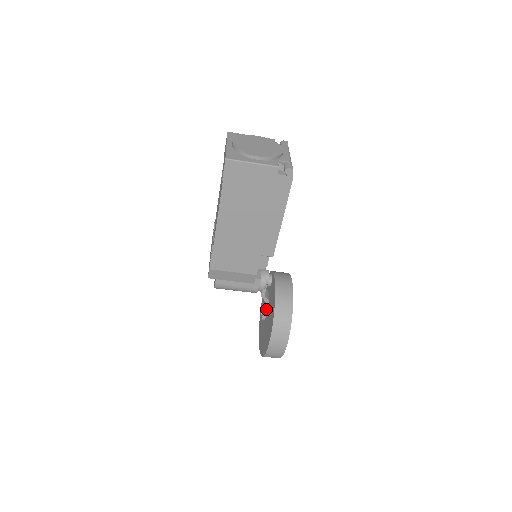
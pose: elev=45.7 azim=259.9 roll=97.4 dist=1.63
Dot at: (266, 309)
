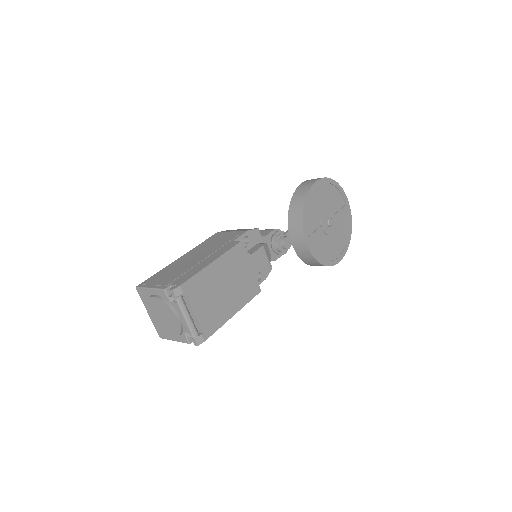
Dot at: occluded
